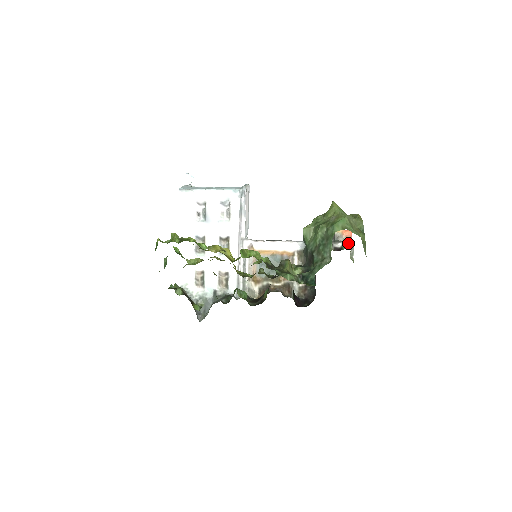
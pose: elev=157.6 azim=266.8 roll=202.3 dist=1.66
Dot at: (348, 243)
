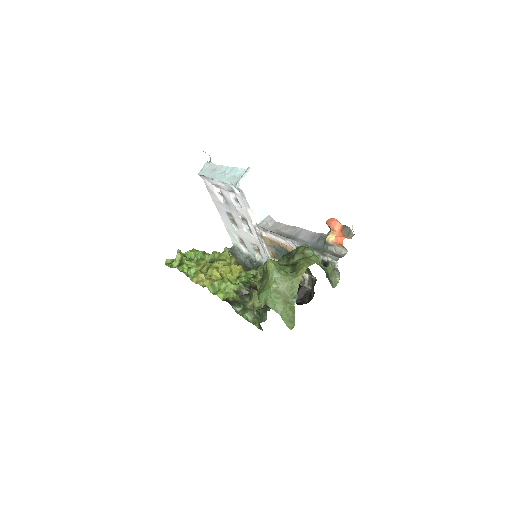
Dot at: (332, 260)
